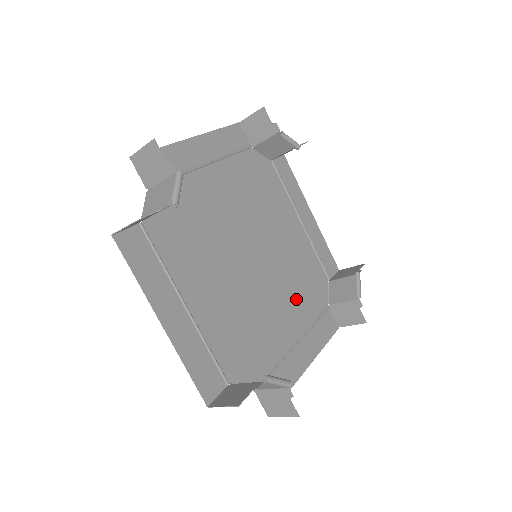
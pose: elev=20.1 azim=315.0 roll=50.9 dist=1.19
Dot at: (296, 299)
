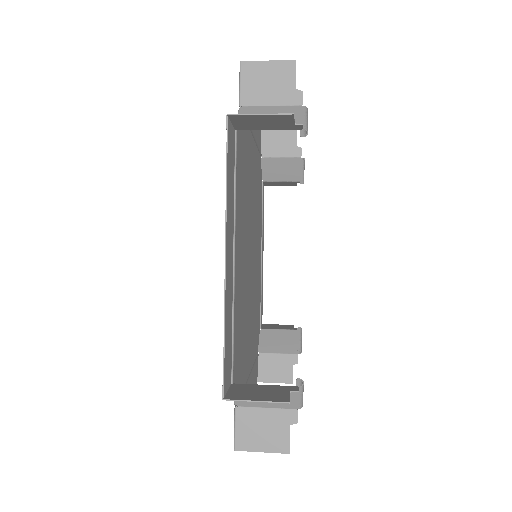
Dot at: (253, 327)
